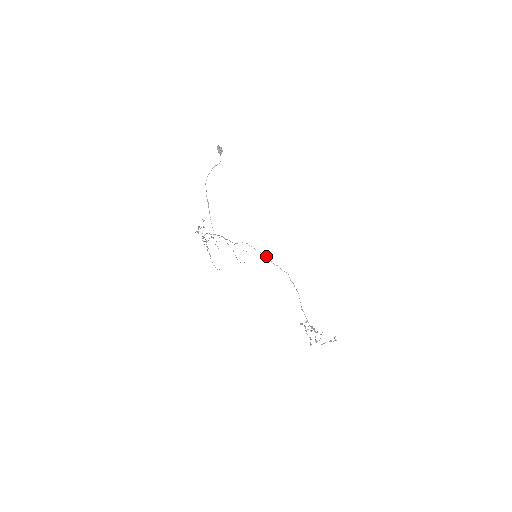
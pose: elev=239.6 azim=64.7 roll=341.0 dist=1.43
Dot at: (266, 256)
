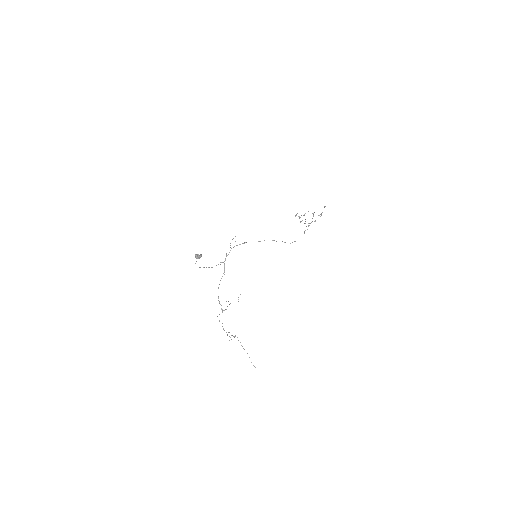
Dot at: occluded
